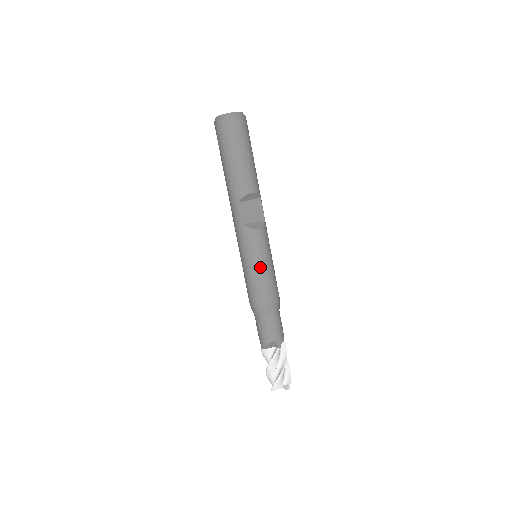
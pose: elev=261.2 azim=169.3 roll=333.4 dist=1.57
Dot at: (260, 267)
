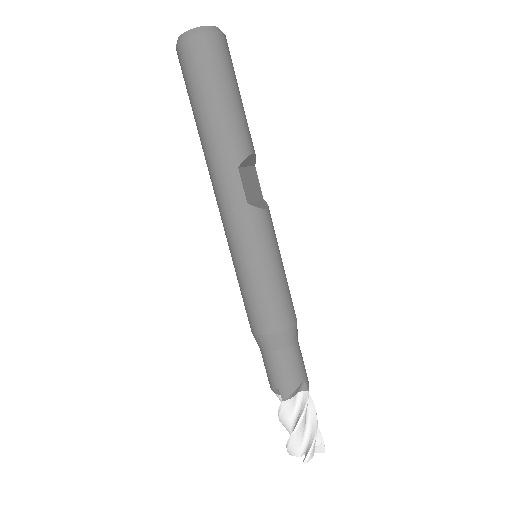
Dot at: (277, 268)
